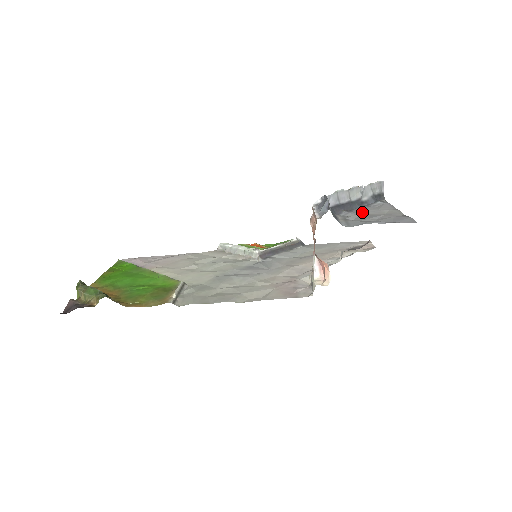
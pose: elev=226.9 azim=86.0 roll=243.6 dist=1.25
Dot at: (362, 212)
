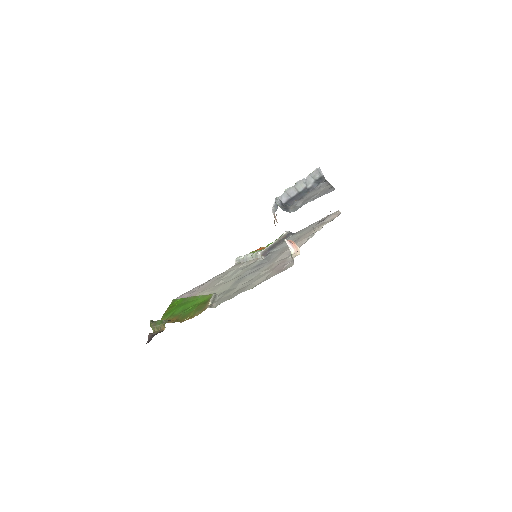
Dot at: (307, 197)
